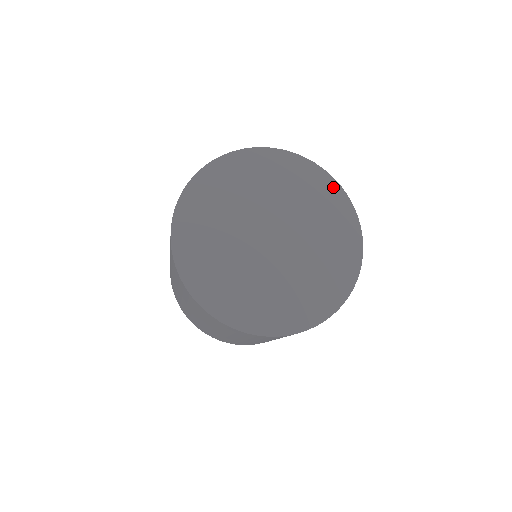
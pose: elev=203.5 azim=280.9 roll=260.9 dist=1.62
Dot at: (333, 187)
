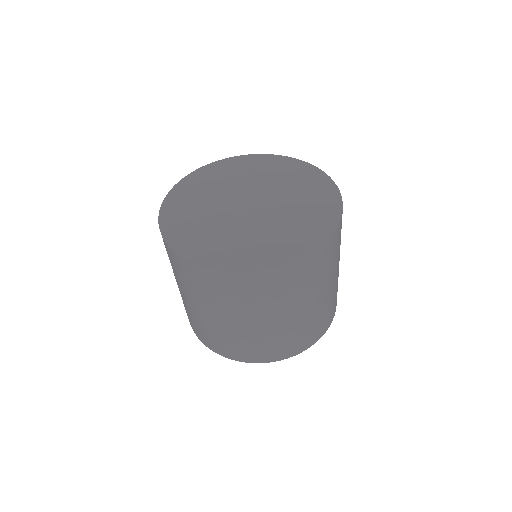
Dot at: (306, 167)
